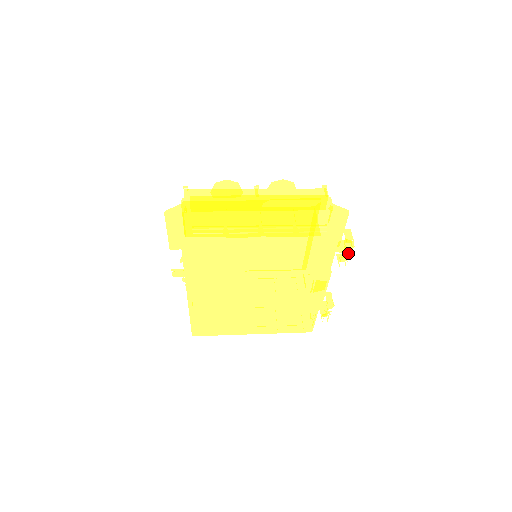
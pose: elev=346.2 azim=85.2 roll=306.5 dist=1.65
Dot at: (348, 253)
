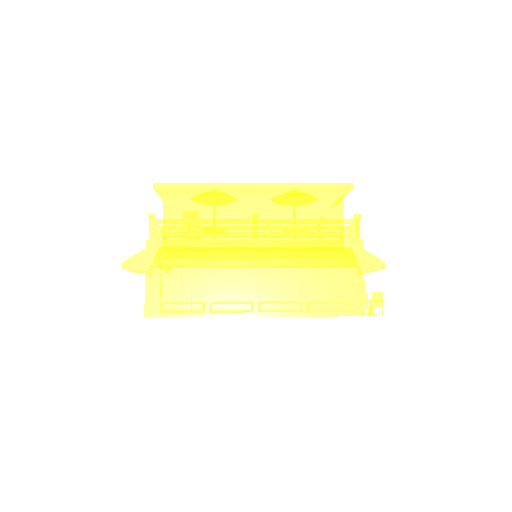
Dot at: occluded
